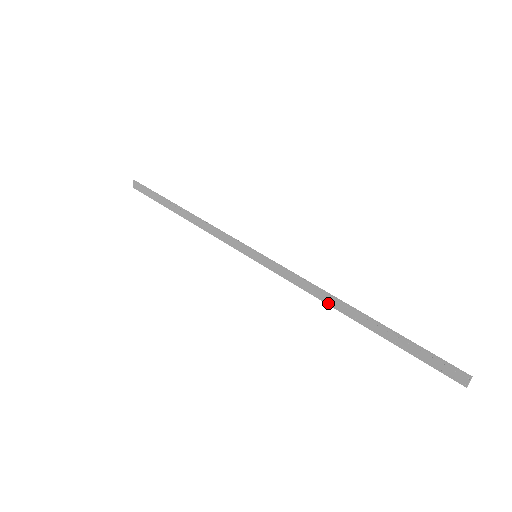
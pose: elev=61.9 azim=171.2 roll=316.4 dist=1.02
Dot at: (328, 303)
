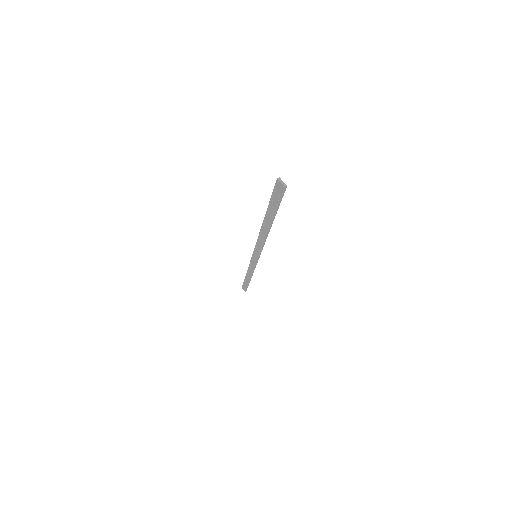
Dot at: (265, 236)
